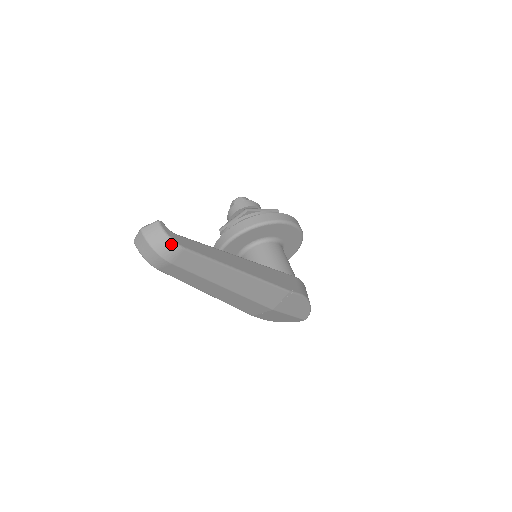
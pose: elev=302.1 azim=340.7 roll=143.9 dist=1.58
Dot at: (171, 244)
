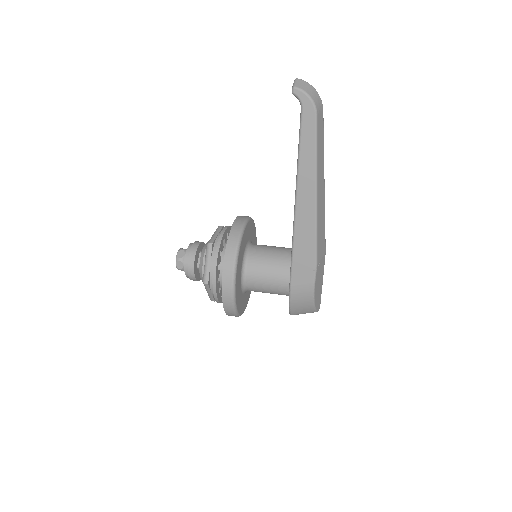
Dot at: occluded
